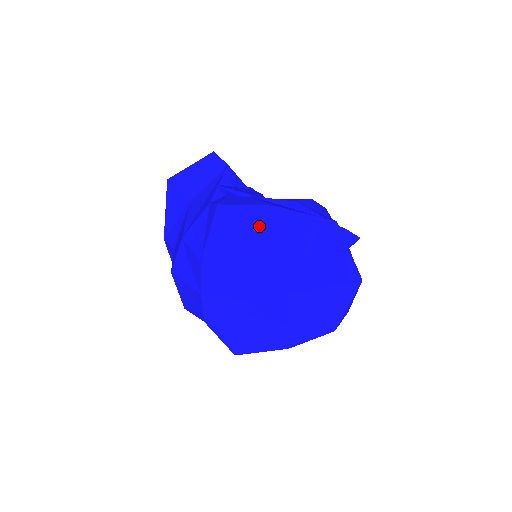
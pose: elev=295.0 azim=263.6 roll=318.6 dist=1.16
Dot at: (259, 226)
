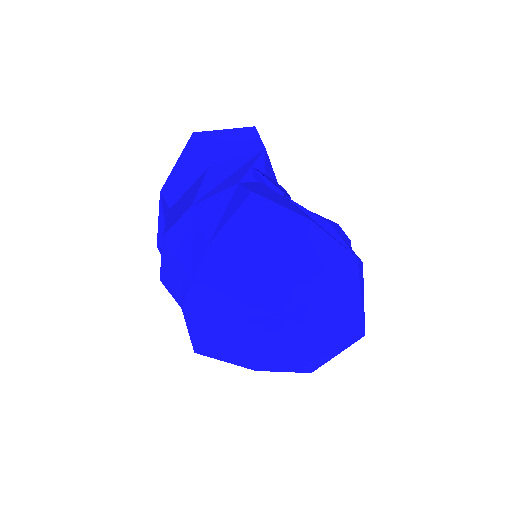
Dot at: (287, 235)
